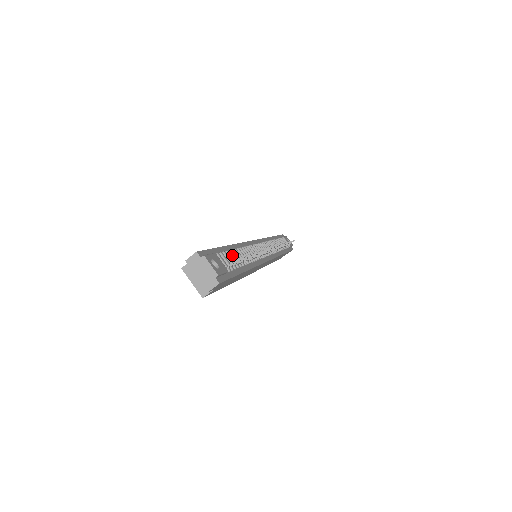
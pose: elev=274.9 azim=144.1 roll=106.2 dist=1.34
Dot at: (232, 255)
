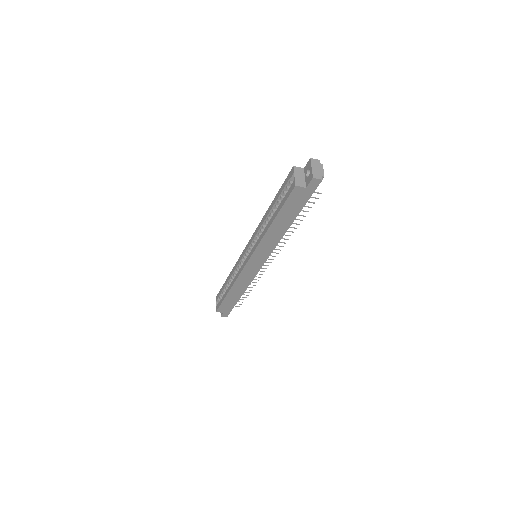
Dot at: occluded
